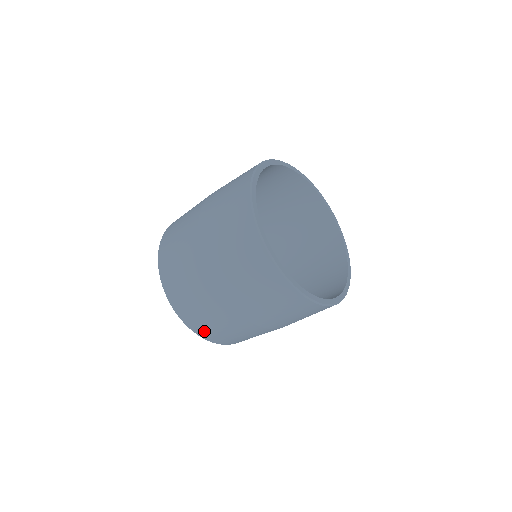
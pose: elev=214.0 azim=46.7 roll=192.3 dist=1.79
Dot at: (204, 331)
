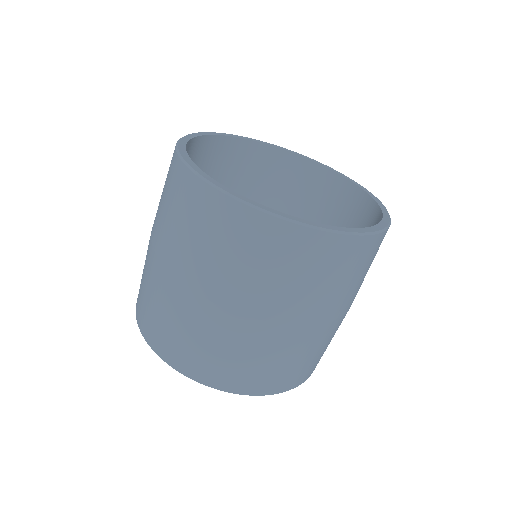
Dot at: (304, 375)
